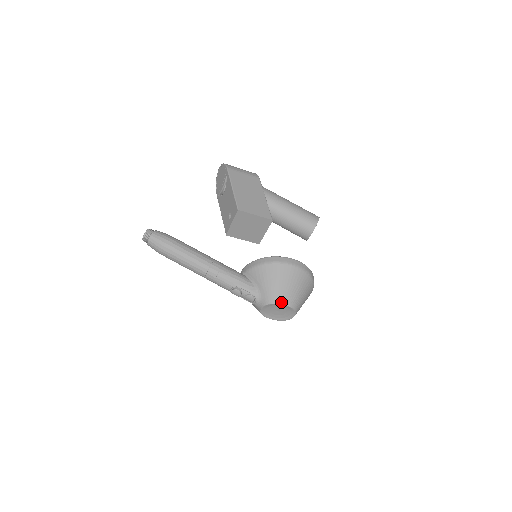
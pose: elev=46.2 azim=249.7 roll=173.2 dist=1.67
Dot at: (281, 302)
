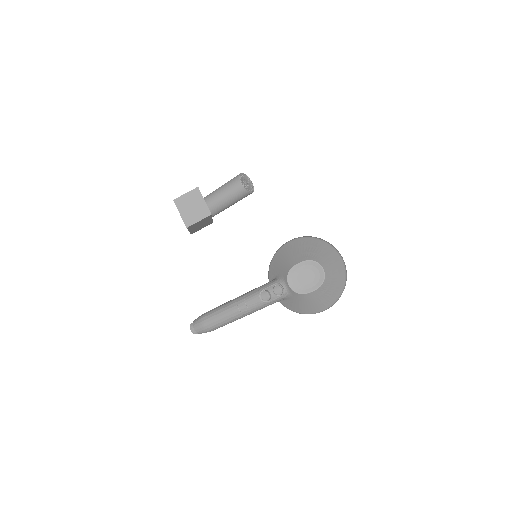
Dot at: (295, 263)
